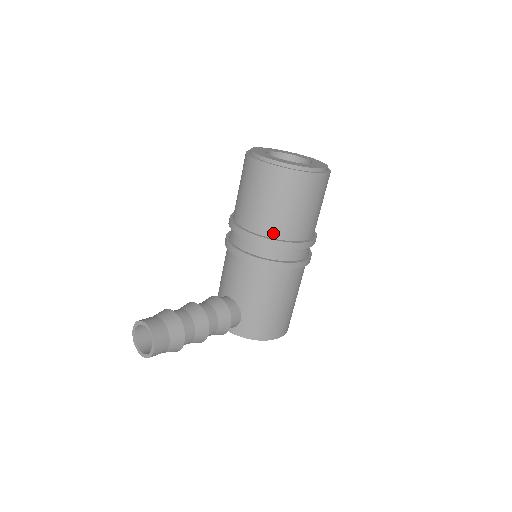
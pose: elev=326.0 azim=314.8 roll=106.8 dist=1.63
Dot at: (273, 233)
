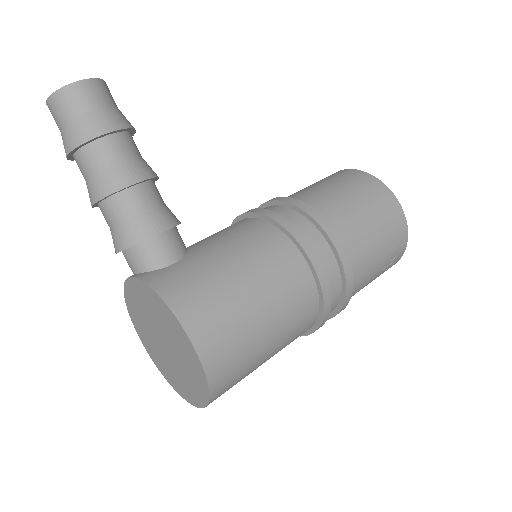
Dot at: (311, 205)
